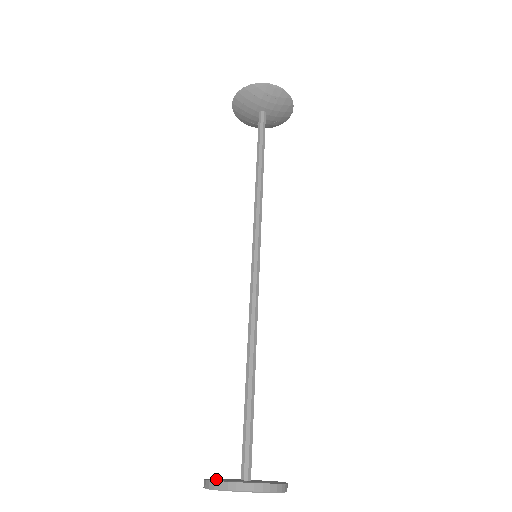
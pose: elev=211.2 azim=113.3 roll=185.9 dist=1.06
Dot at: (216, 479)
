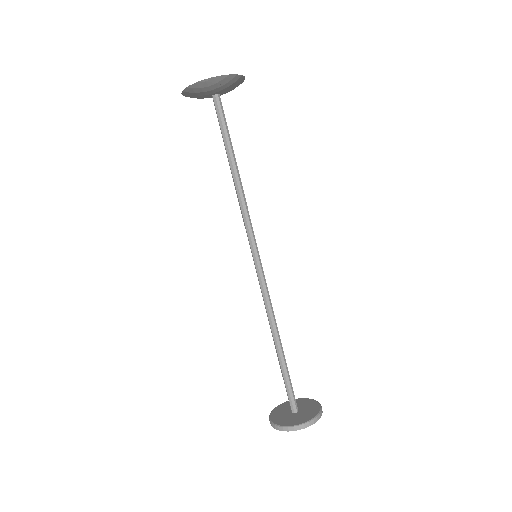
Dot at: (296, 422)
